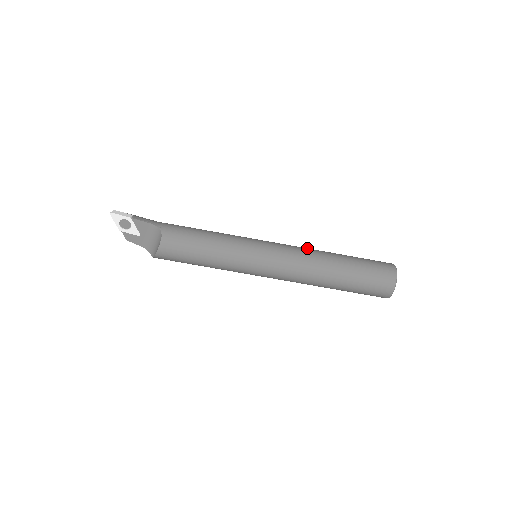
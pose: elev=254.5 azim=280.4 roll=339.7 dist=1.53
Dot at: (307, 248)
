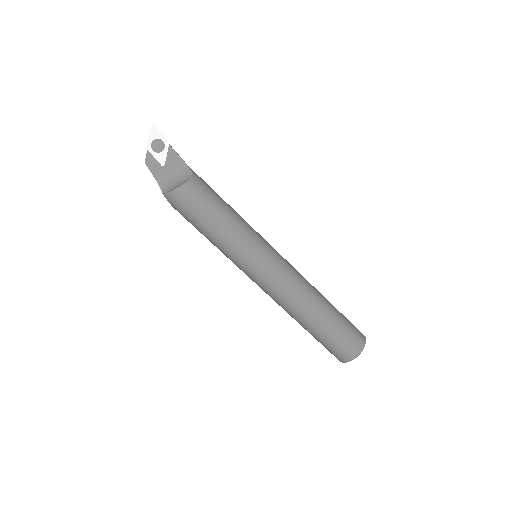
Dot at: occluded
